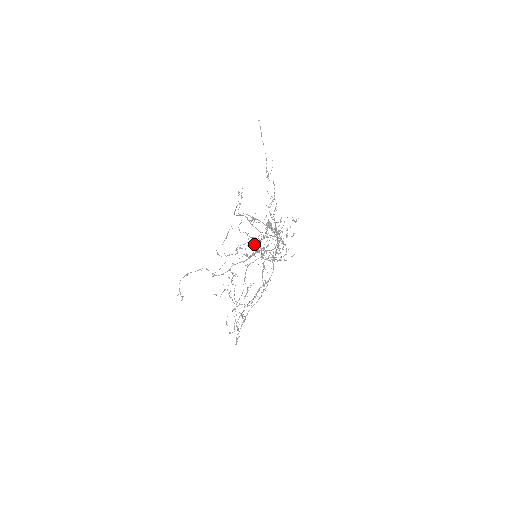
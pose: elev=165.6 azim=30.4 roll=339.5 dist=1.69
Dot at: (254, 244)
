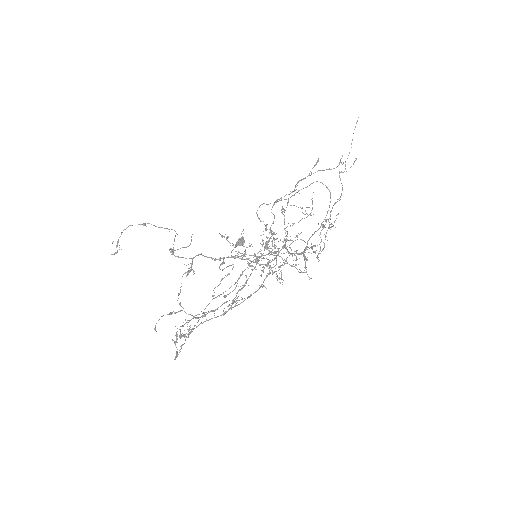
Dot at: occluded
